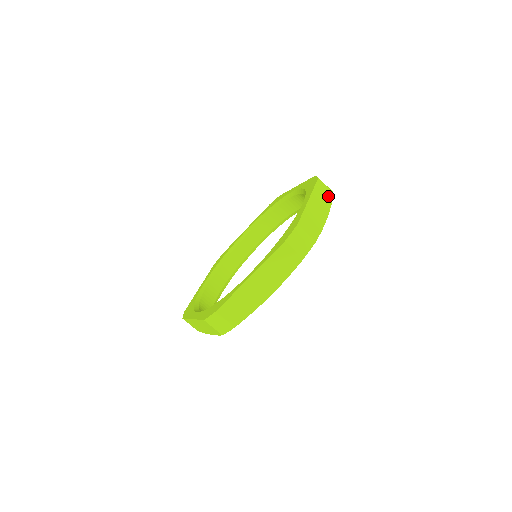
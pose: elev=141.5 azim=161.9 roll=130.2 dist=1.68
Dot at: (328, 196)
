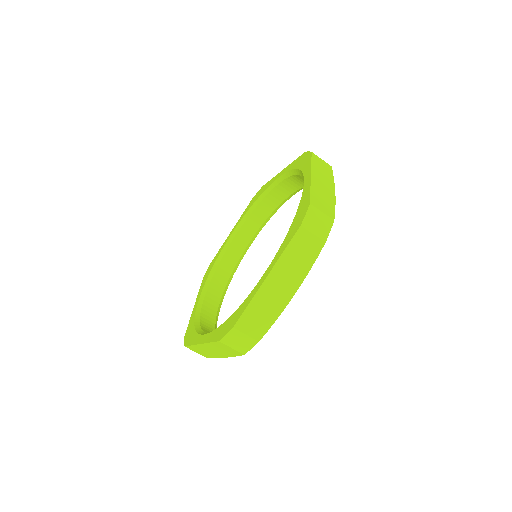
Dot at: (327, 170)
